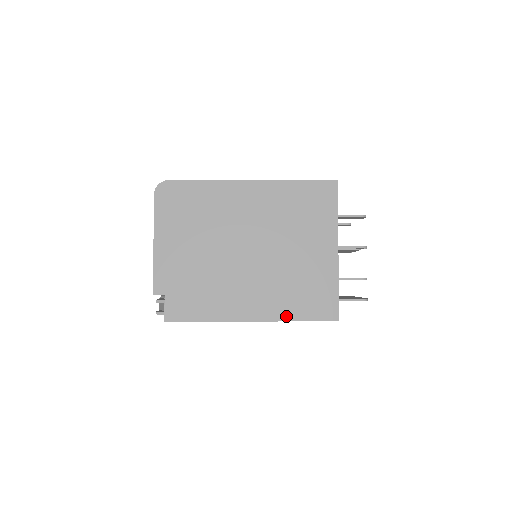
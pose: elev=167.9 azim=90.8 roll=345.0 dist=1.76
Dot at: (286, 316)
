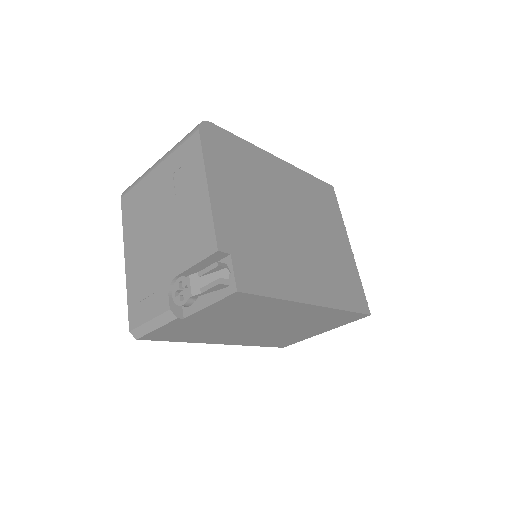
Dot at: (338, 303)
